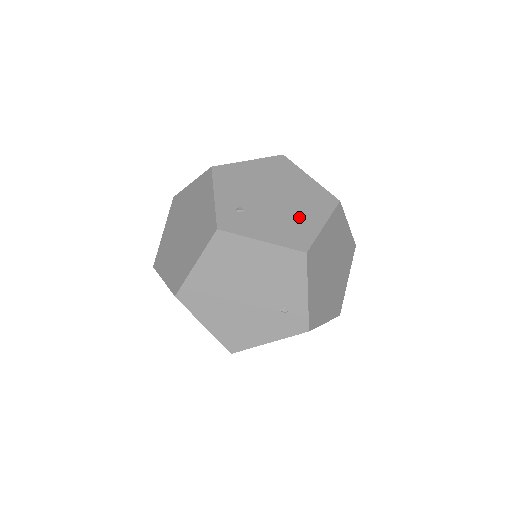
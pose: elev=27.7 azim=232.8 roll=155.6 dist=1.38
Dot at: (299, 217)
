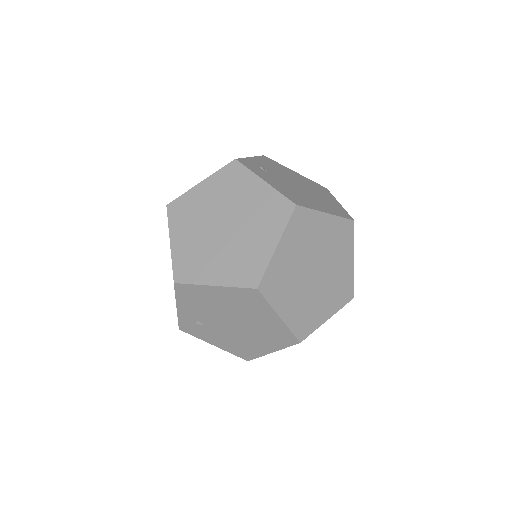
Dot at: (251, 342)
